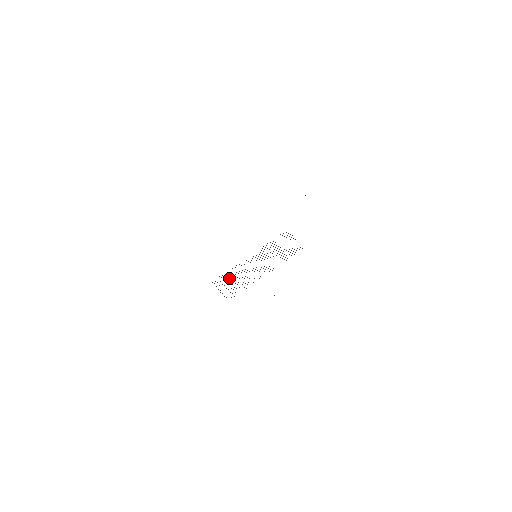
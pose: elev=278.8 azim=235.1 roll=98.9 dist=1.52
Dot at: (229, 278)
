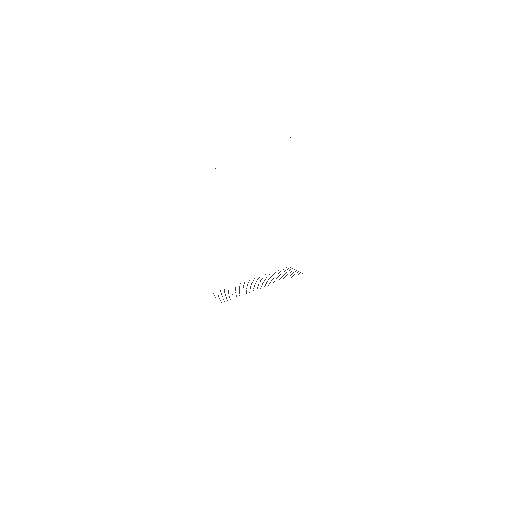
Dot at: occluded
